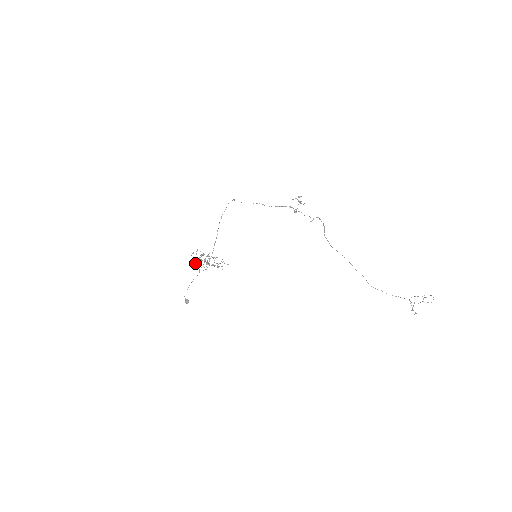
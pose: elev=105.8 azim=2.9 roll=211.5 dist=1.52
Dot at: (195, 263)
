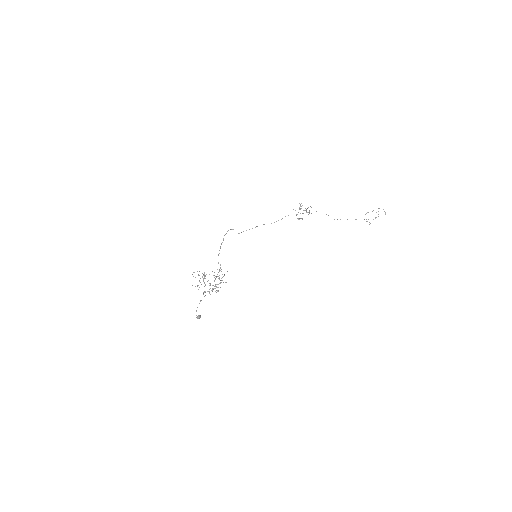
Dot at: (205, 292)
